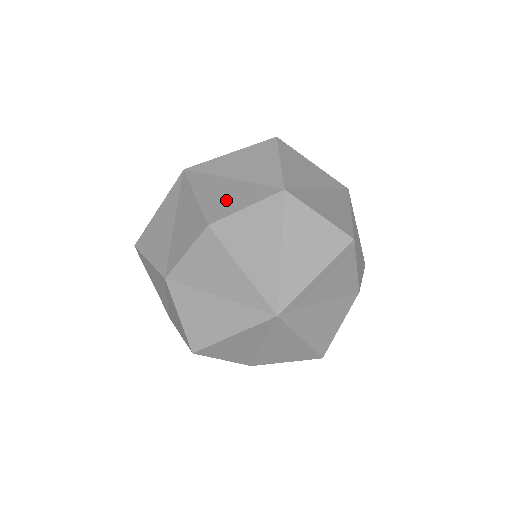
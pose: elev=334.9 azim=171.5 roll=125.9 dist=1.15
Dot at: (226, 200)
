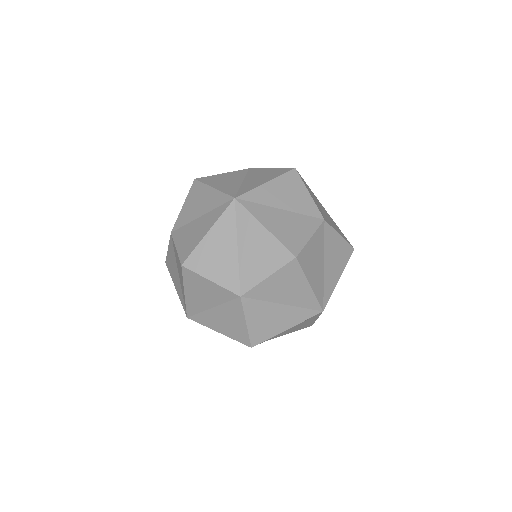
Dot at: (292, 232)
